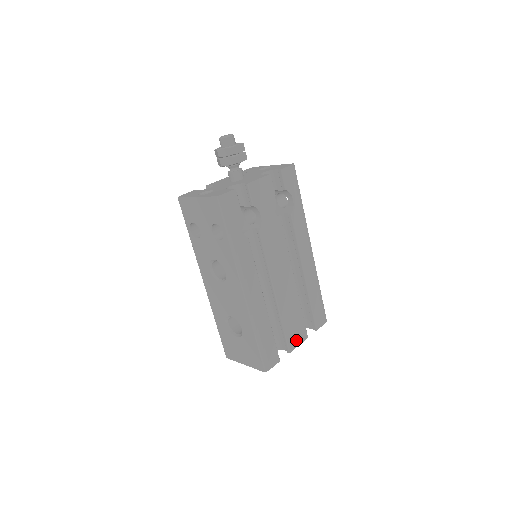
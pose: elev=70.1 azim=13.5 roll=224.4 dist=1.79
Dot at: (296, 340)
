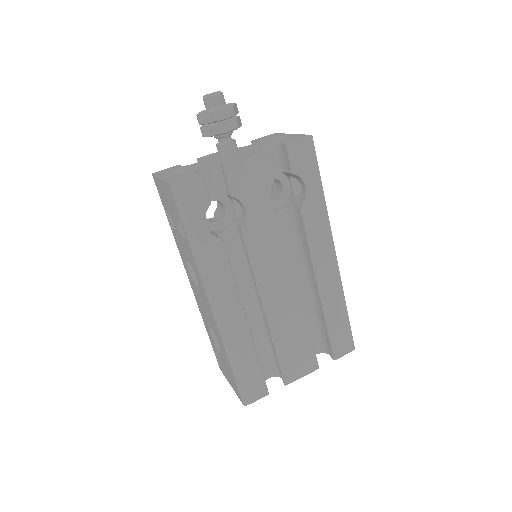
Dot at: (298, 370)
